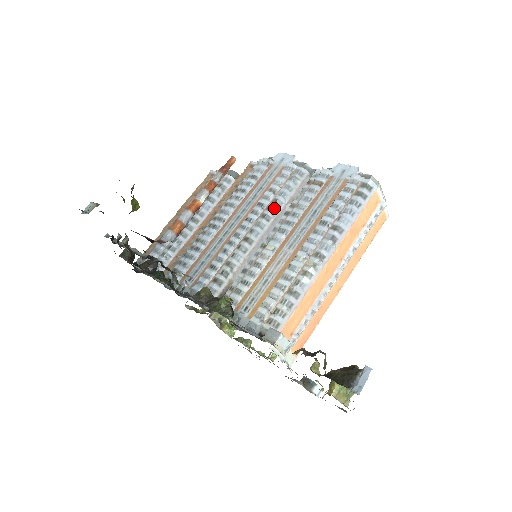
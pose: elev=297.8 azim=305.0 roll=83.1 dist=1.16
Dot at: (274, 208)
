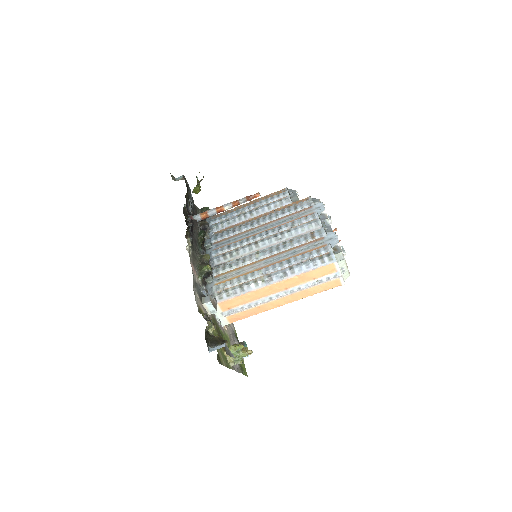
Dot at: (284, 235)
